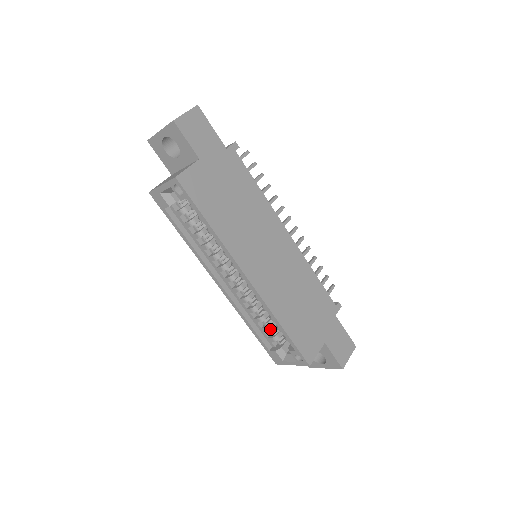
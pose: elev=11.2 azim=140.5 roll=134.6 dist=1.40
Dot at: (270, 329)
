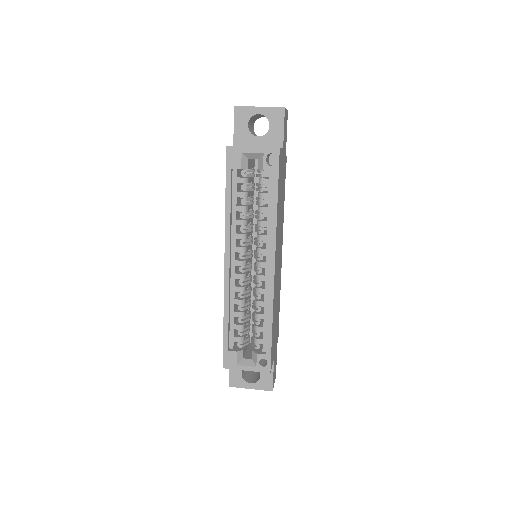
Dot at: (243, 327)
